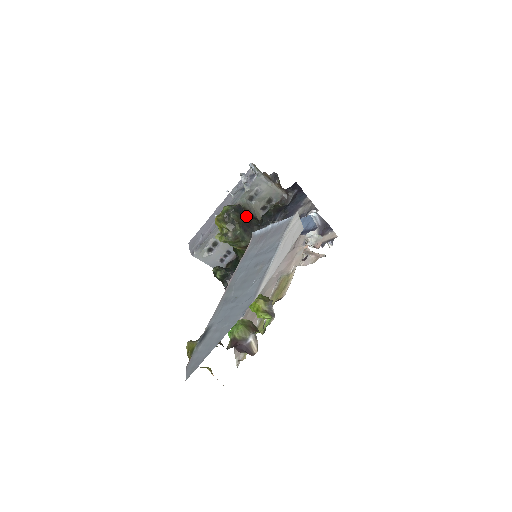
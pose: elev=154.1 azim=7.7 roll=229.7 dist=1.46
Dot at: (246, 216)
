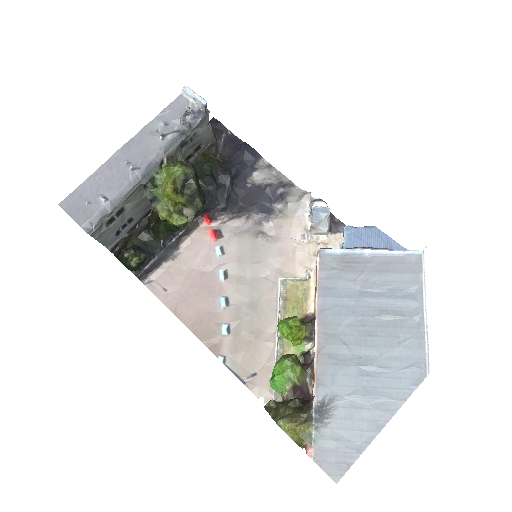
Dot at: occluded
